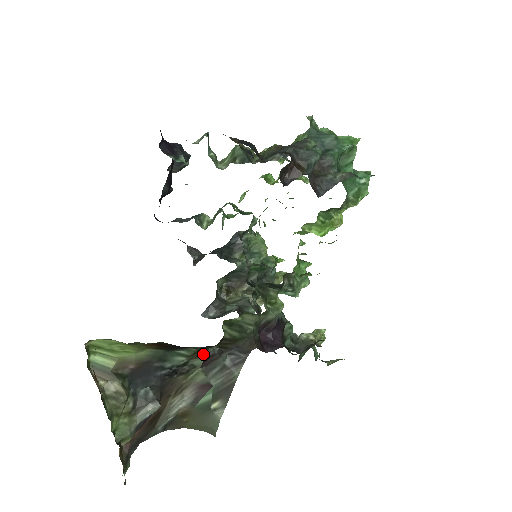
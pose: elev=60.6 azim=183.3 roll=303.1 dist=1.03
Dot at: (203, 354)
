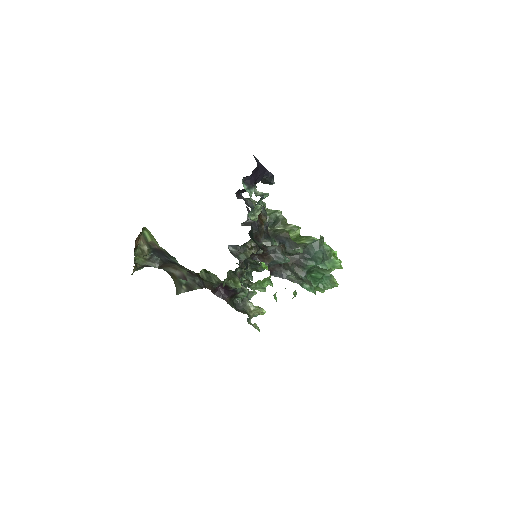
Dot at: (188, 269)
